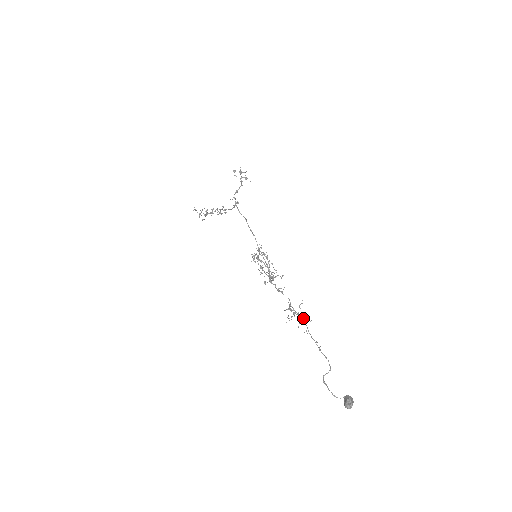
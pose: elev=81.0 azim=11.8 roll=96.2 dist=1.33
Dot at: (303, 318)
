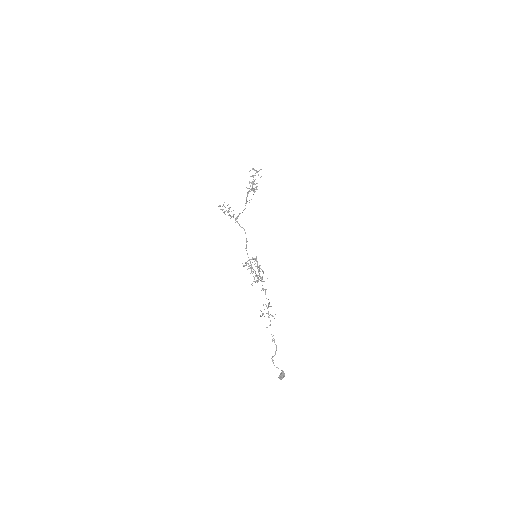
Dot at: (272, 315)
